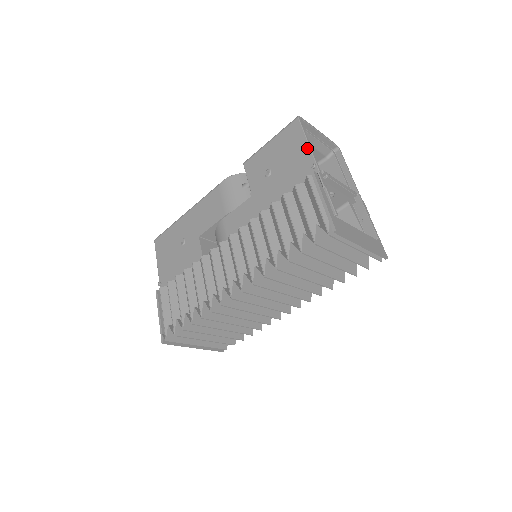
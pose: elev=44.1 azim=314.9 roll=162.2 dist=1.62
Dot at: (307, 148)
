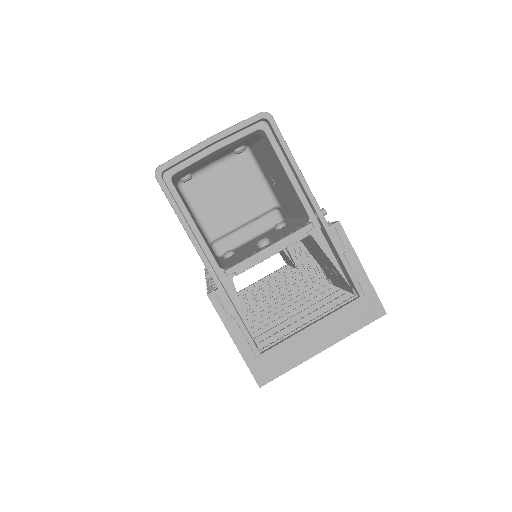
Dot at: occluded
